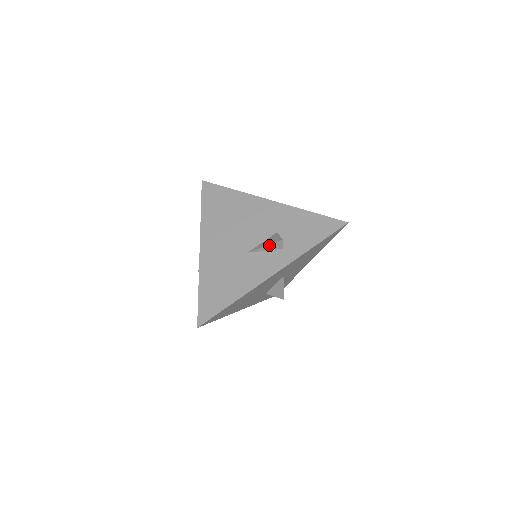
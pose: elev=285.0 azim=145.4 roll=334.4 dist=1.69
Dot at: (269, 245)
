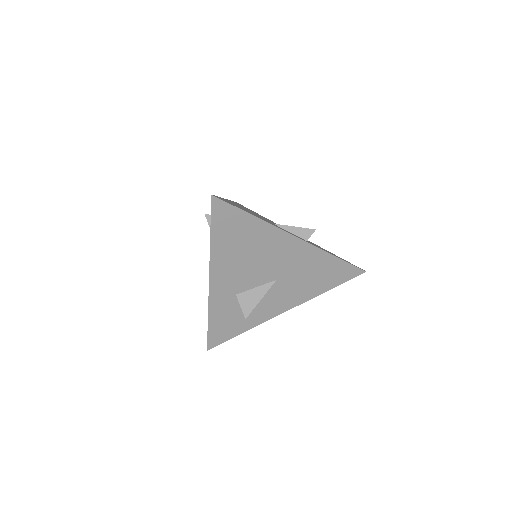
Dot at: (299, 228)
